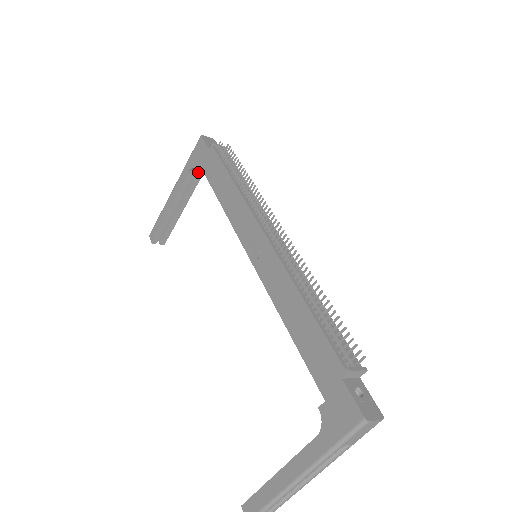
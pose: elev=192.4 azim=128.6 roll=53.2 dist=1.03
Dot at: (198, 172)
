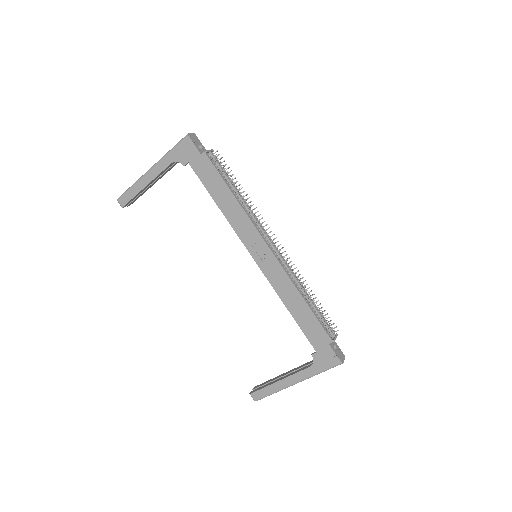
Dot at: occluded
